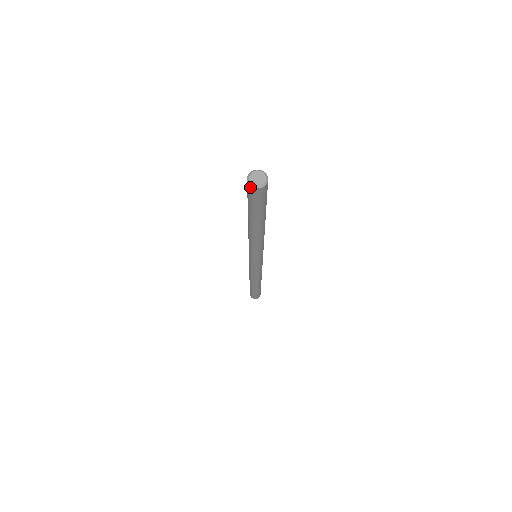
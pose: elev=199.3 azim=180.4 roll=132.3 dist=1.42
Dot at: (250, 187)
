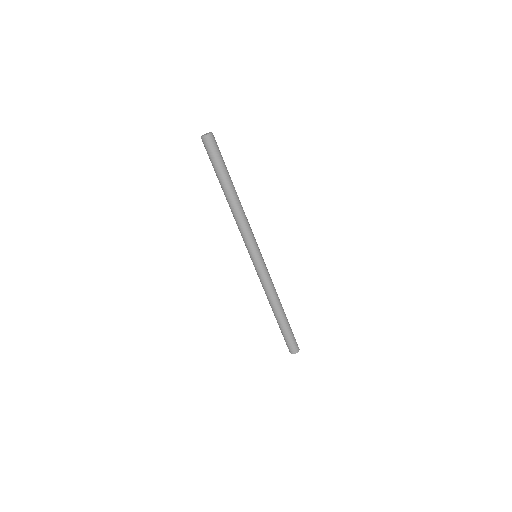
Dot at: (202, 140)
